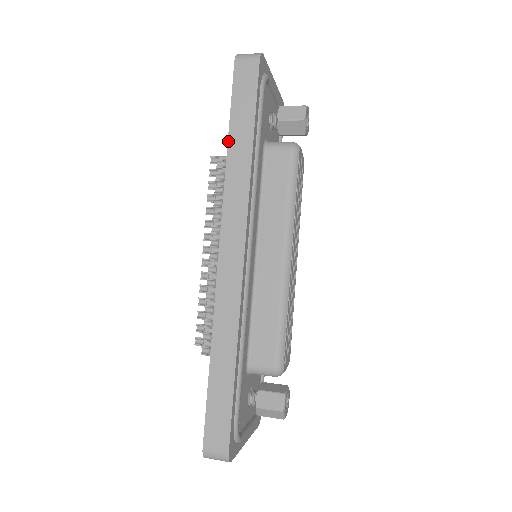
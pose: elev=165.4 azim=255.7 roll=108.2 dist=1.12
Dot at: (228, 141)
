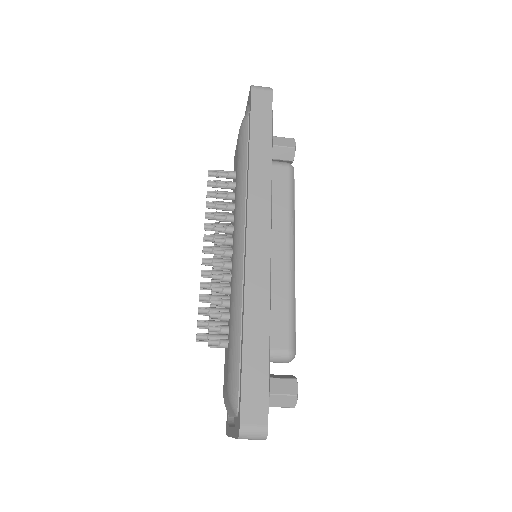
Dot at: (250, 145)
